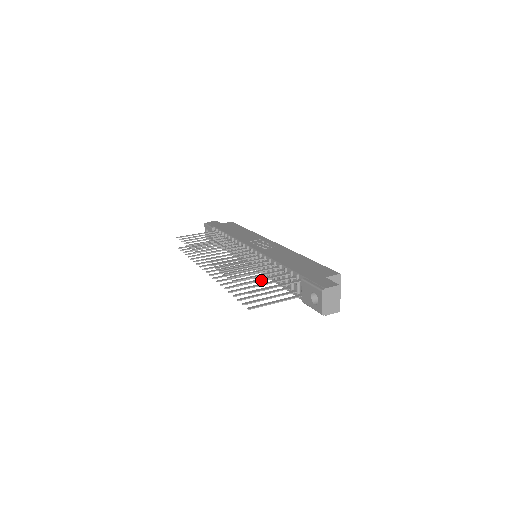
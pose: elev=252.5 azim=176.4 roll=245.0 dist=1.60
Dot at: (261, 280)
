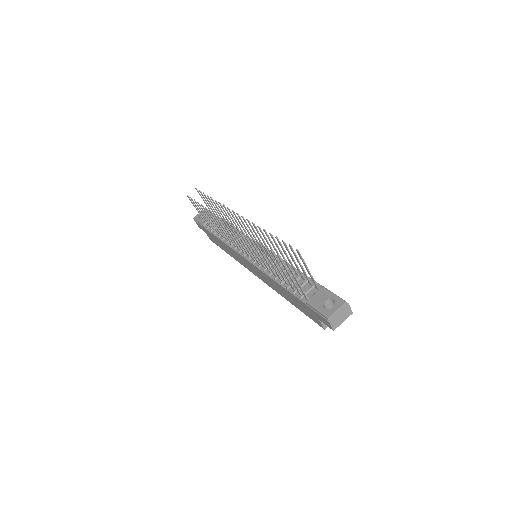
Dot at: occluded
